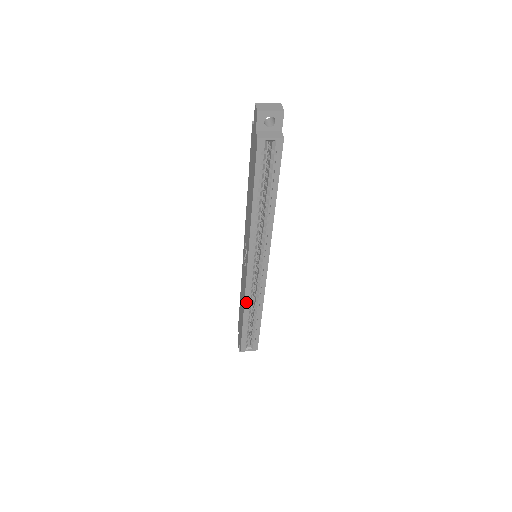
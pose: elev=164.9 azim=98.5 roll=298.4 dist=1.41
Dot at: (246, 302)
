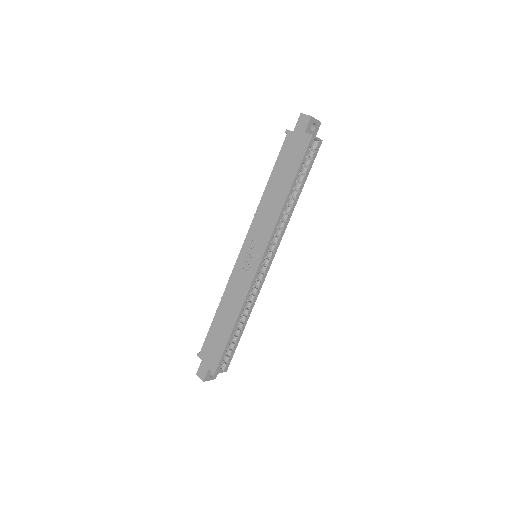
Dot at: (244, 304)
